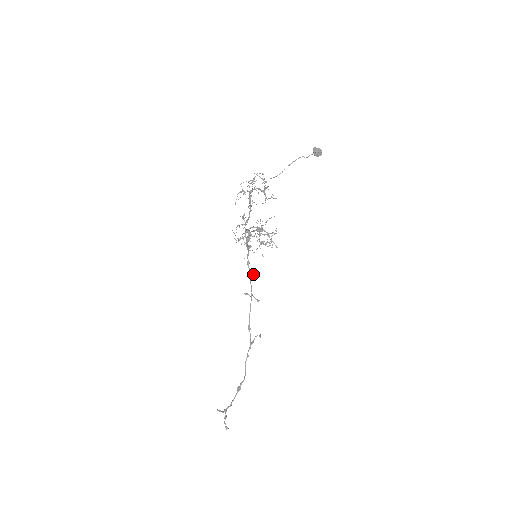
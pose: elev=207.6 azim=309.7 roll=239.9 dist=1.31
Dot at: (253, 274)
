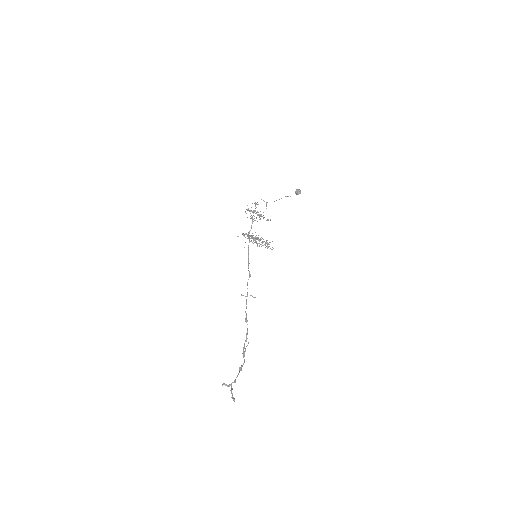
Dot at: occluded
